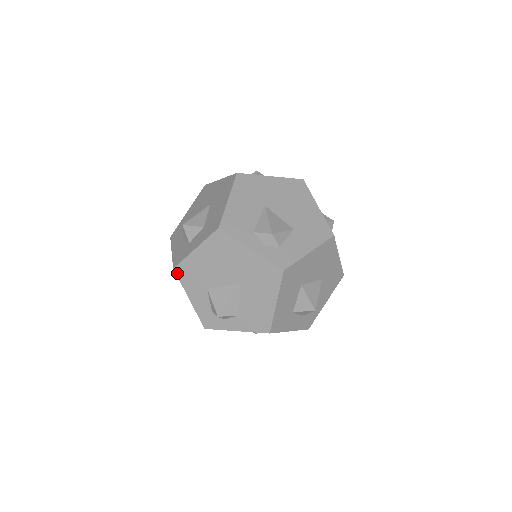
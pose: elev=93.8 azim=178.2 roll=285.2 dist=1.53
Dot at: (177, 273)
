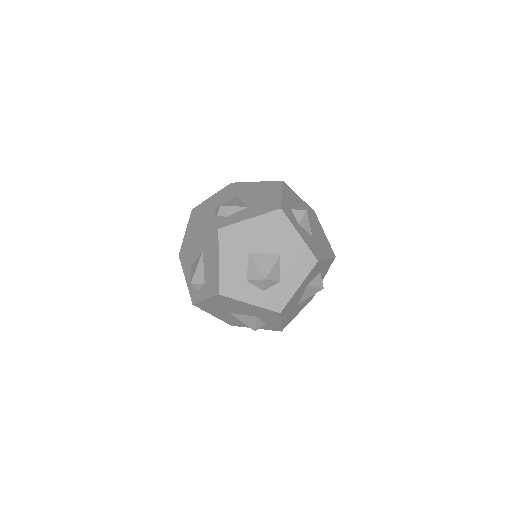
Dot at: (180, 258)
